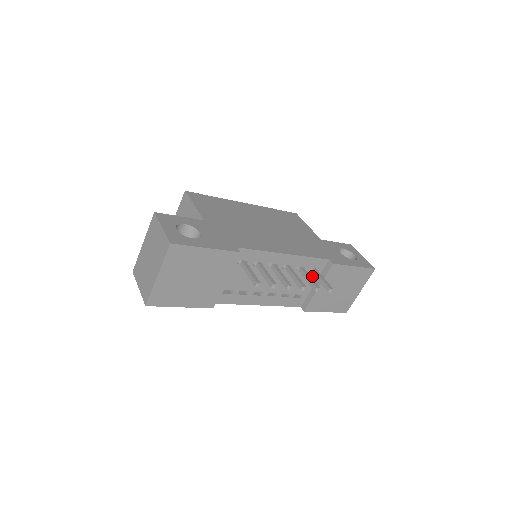
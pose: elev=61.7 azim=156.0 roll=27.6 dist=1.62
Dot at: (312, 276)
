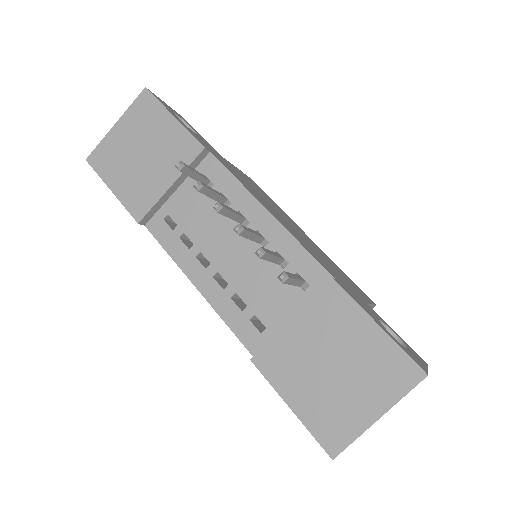
Dot at: (295, 296)
